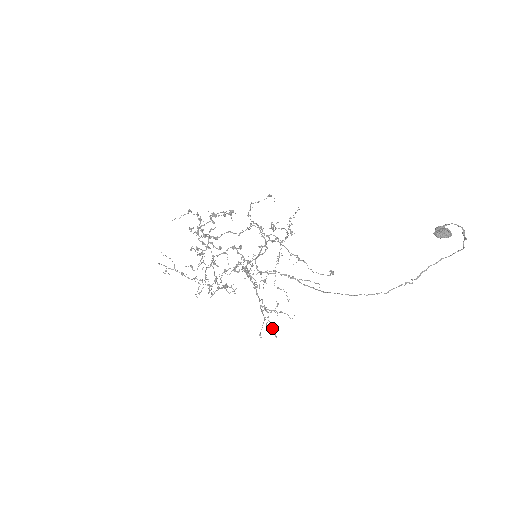
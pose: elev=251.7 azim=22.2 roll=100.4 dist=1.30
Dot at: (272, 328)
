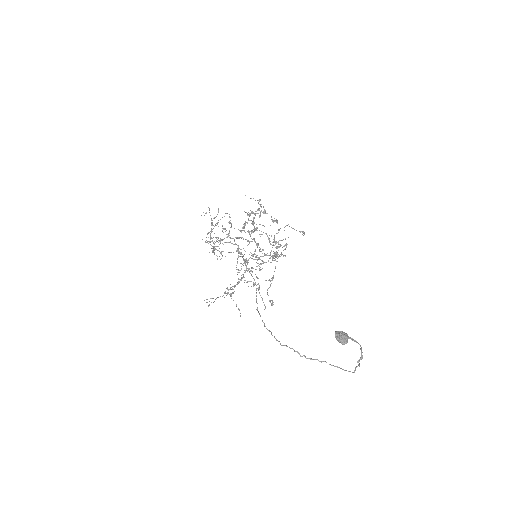
Dot at: (214, 301)
